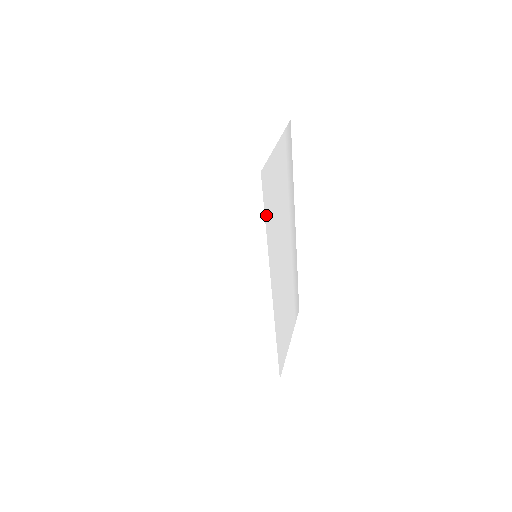
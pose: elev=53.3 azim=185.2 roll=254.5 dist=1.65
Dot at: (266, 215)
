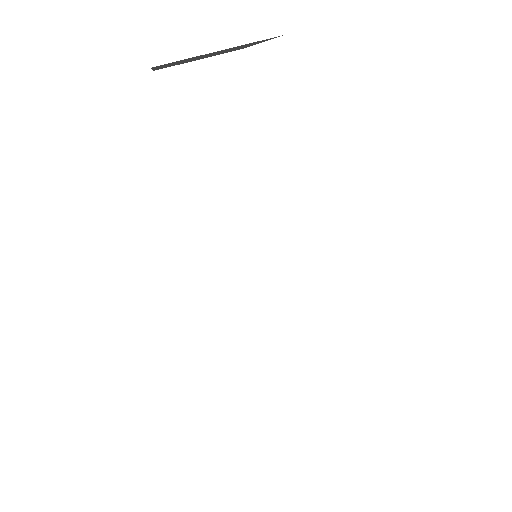
Dot at: occluded
